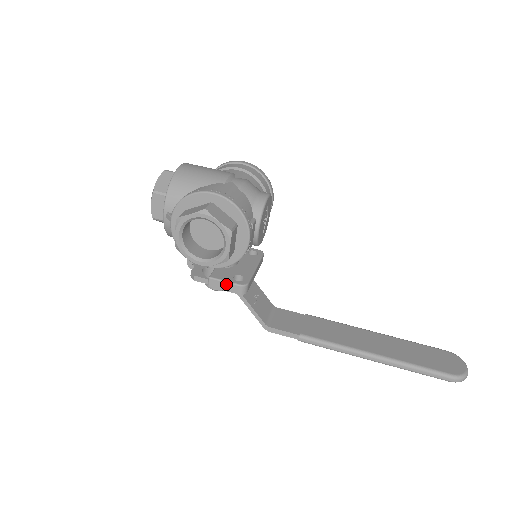
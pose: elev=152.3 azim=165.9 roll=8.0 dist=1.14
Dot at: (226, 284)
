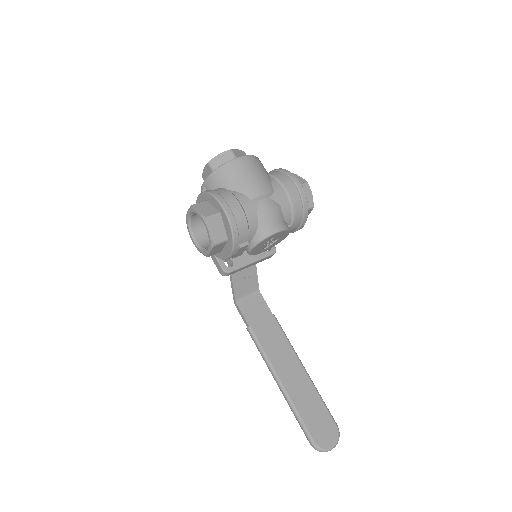
Dot at: (216, 260)
